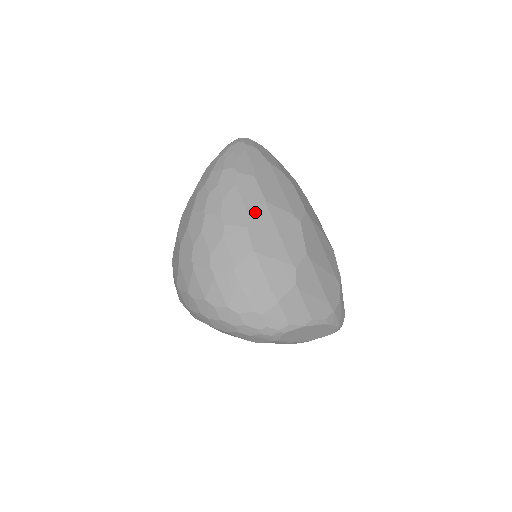
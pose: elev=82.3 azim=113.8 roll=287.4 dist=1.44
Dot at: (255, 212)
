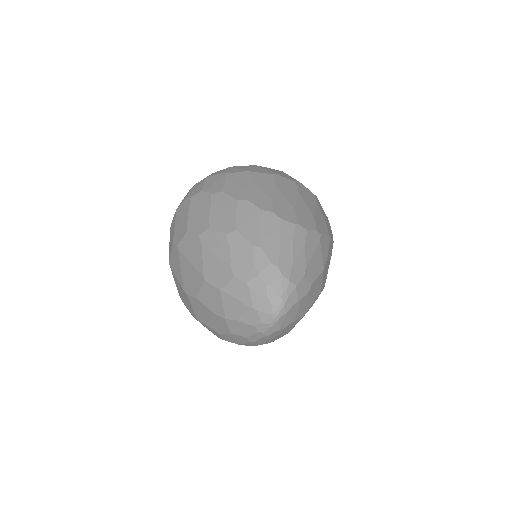
Dot at: occluded
